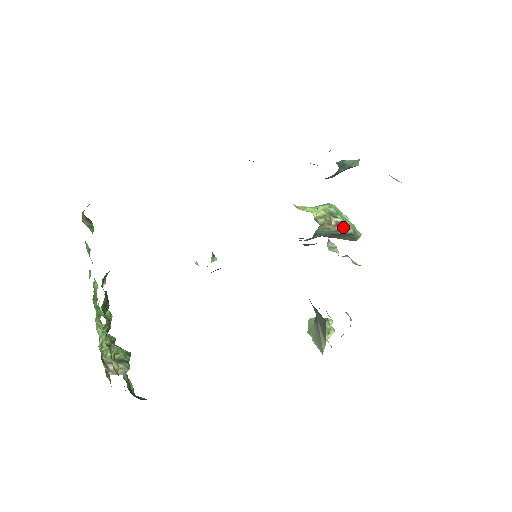
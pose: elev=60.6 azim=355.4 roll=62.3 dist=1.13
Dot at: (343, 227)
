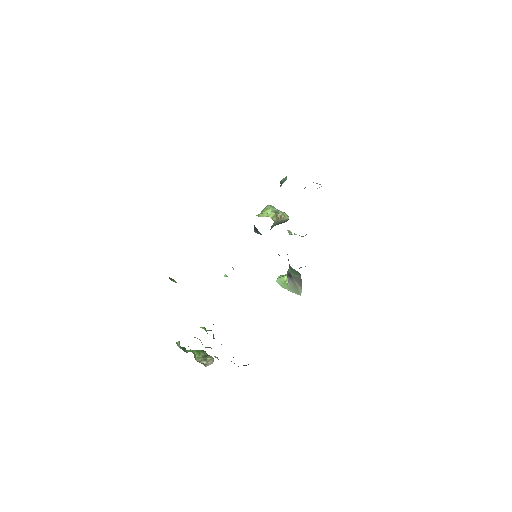
Dot at: (284, 217)
